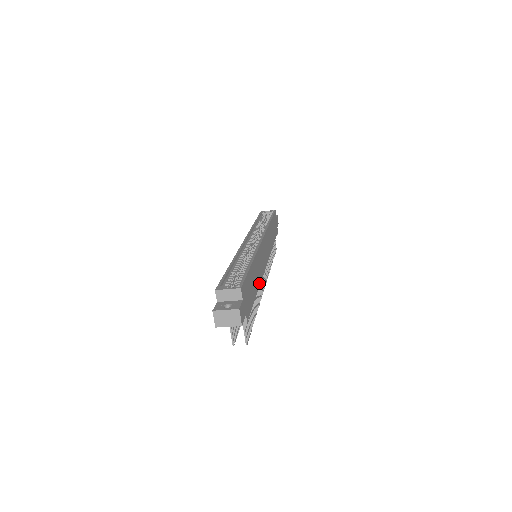
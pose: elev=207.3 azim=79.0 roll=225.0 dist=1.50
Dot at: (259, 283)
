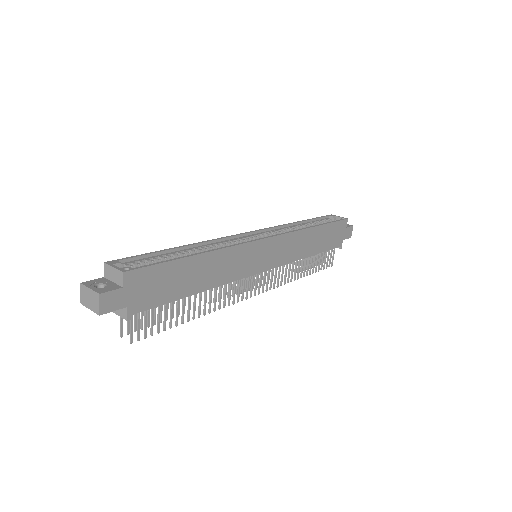
Dot at: (215, 284)
